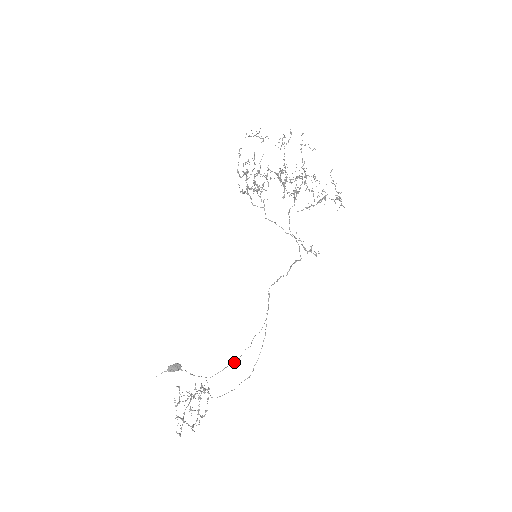
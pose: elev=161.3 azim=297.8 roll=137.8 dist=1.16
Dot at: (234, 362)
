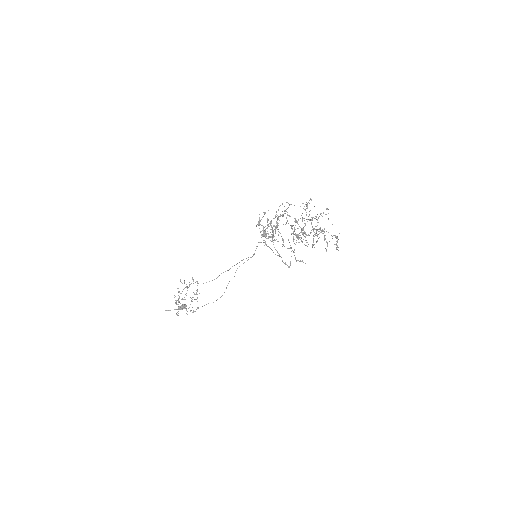
Dot at: (222, 295)
